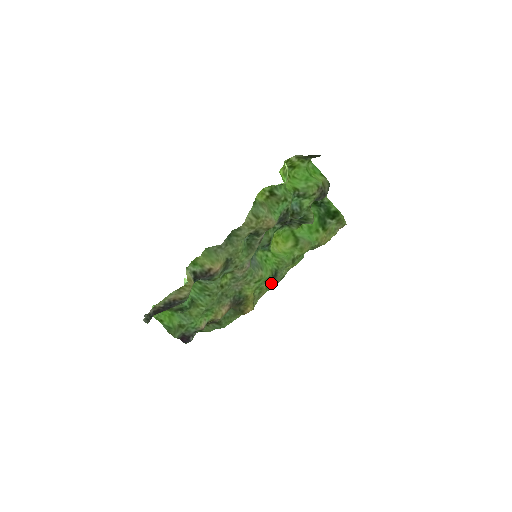
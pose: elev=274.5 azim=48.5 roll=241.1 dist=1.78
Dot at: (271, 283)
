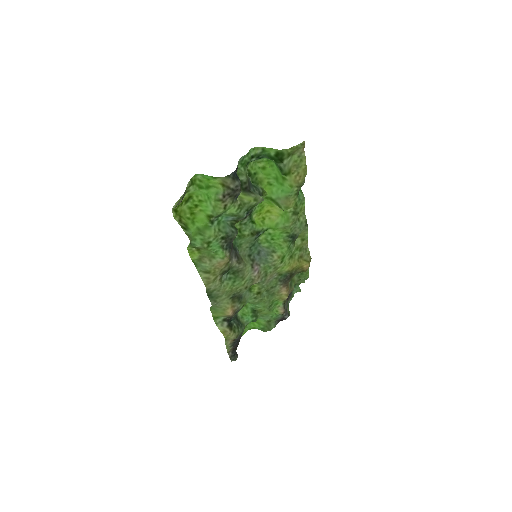
Dot at: (302, 234)
